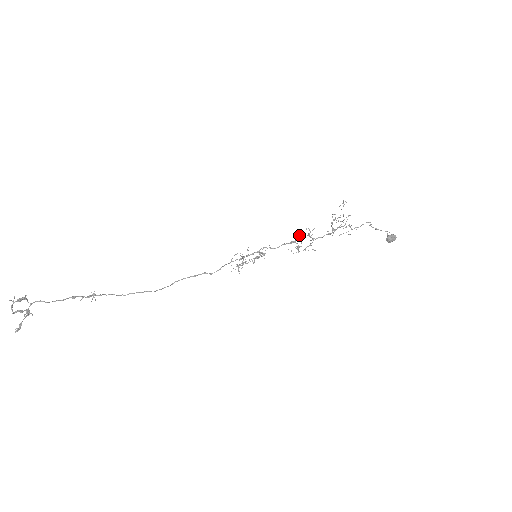
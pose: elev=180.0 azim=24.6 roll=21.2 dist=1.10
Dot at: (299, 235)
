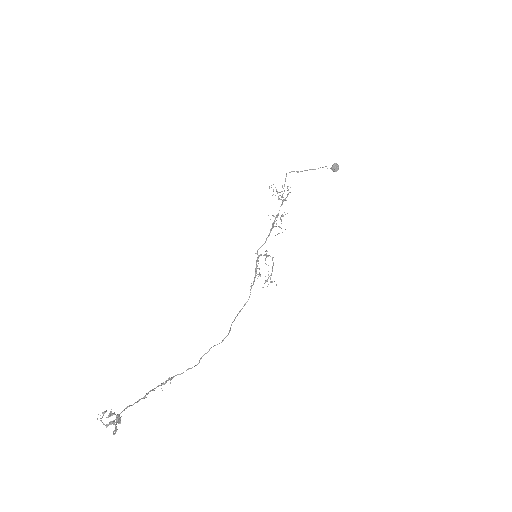
Dot at: occluded
